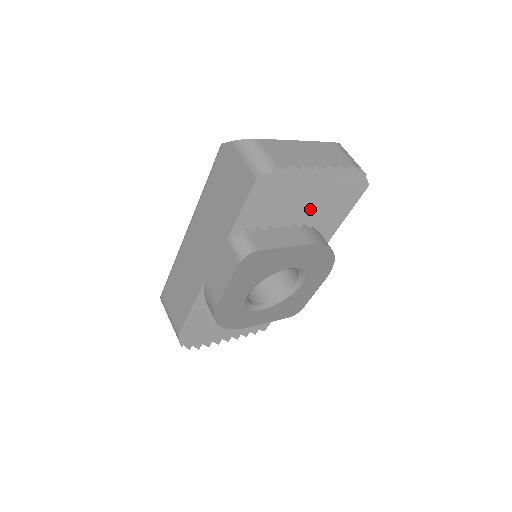
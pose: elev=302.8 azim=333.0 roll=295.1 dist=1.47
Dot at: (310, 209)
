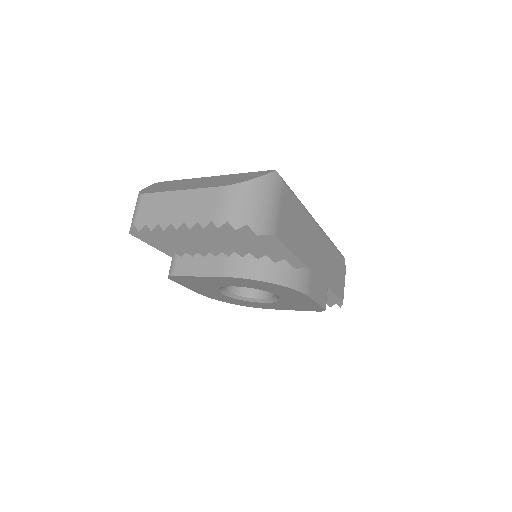
Dot at: (216, 247)
